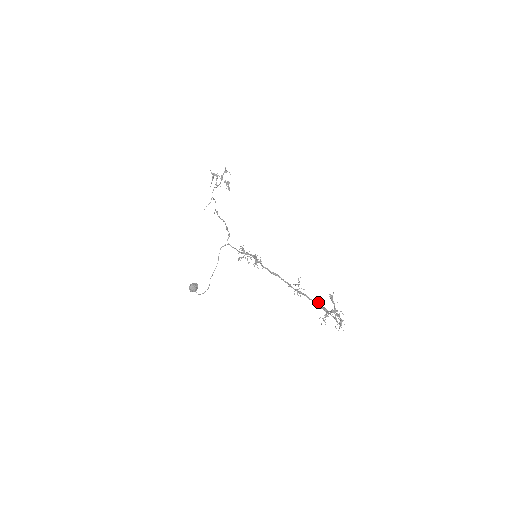
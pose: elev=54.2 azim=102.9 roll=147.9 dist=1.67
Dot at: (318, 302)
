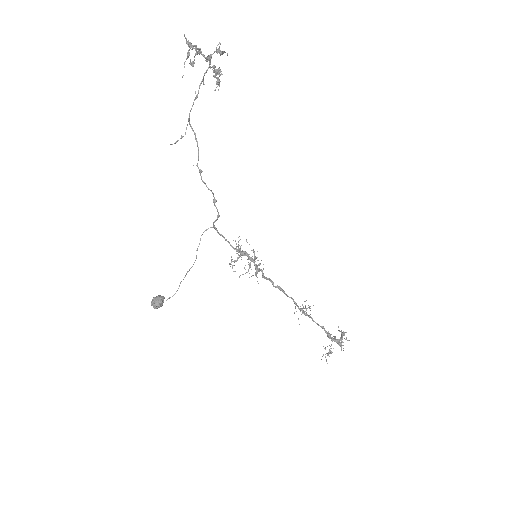
Dot at: (324, 328)
